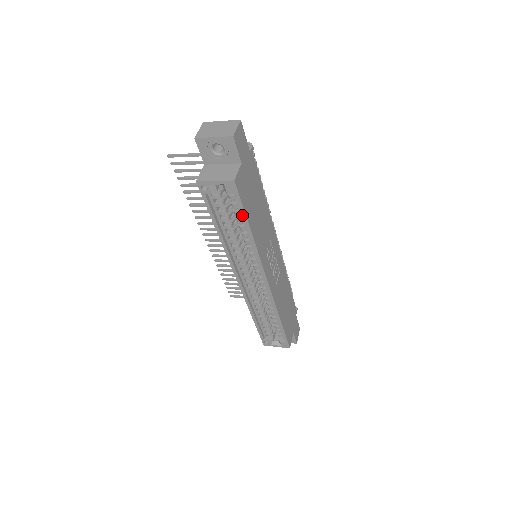
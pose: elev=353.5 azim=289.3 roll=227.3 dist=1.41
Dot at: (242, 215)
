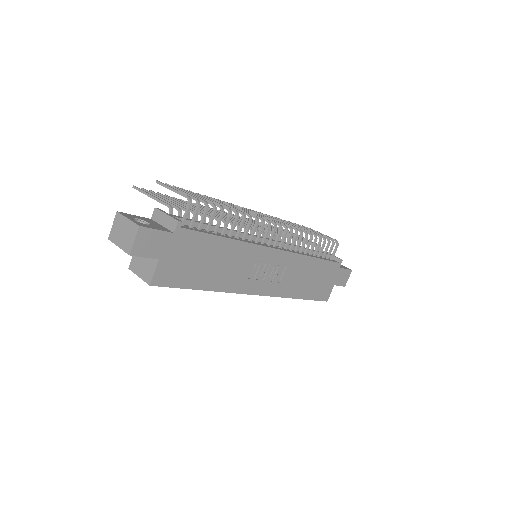
Dot at: (185, 287)
